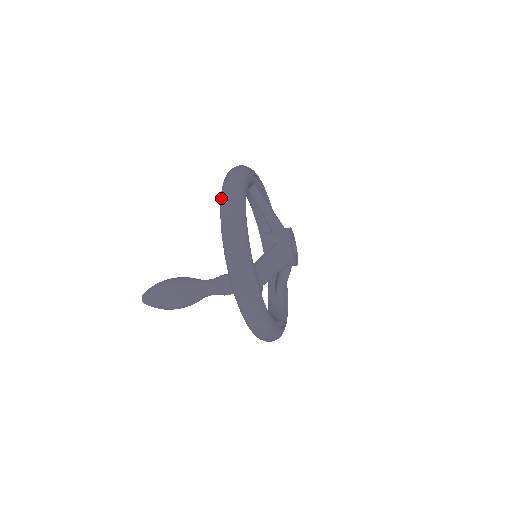
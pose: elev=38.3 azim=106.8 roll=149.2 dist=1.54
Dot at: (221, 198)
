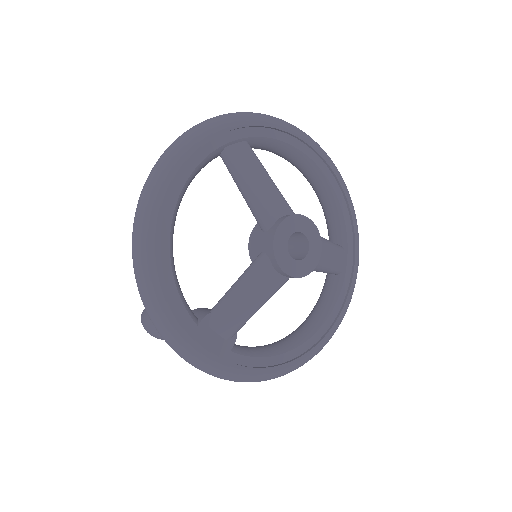
Dot at: occluded
